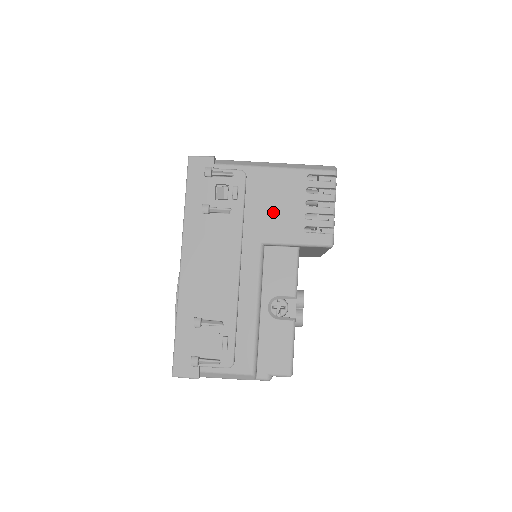
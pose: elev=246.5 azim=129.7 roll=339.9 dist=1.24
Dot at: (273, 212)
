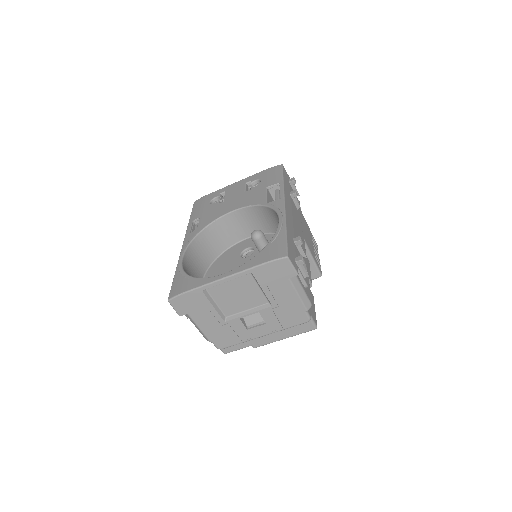
Dot at: (306, 233)
